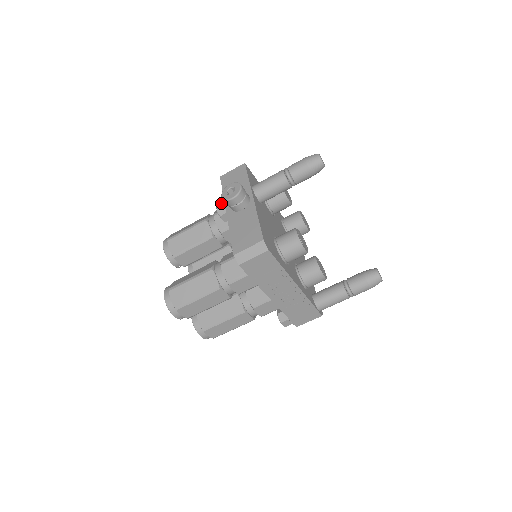
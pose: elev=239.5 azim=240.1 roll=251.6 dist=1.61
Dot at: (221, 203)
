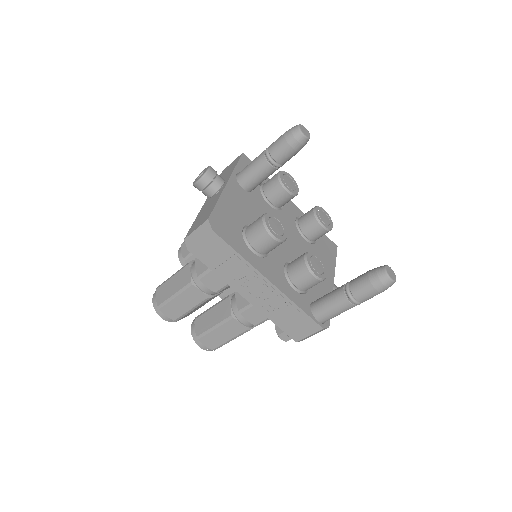
Dot at: occluded
